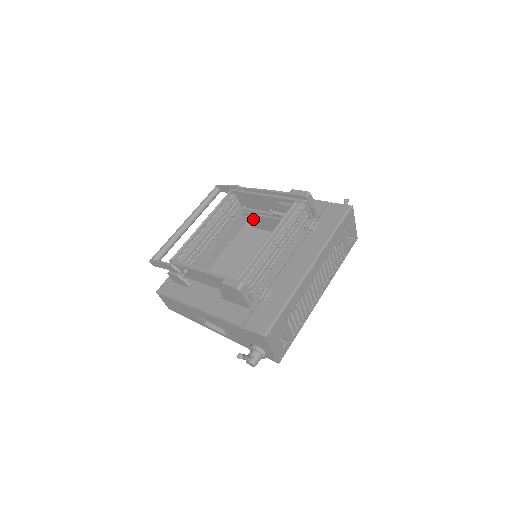
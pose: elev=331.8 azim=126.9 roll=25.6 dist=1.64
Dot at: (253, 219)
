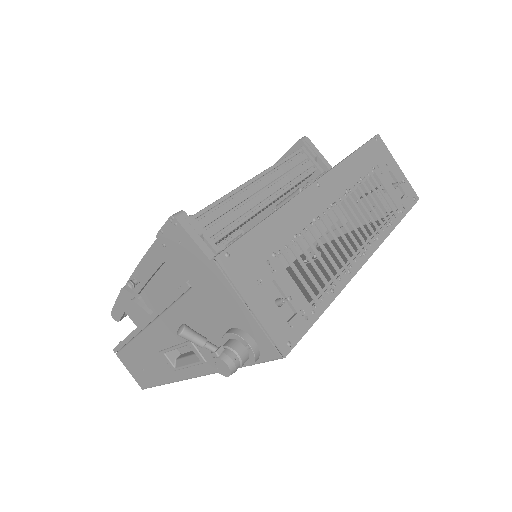
Dot at: occluded
